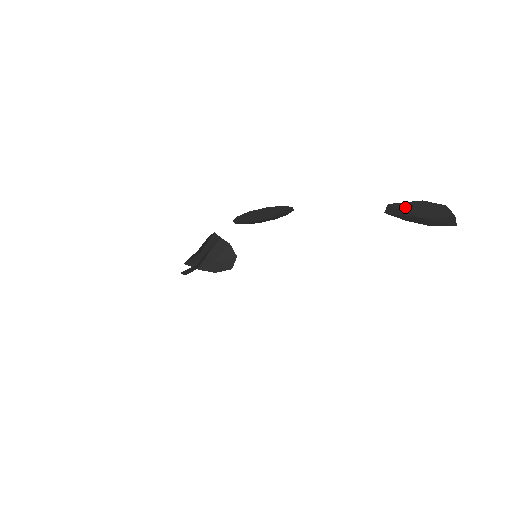
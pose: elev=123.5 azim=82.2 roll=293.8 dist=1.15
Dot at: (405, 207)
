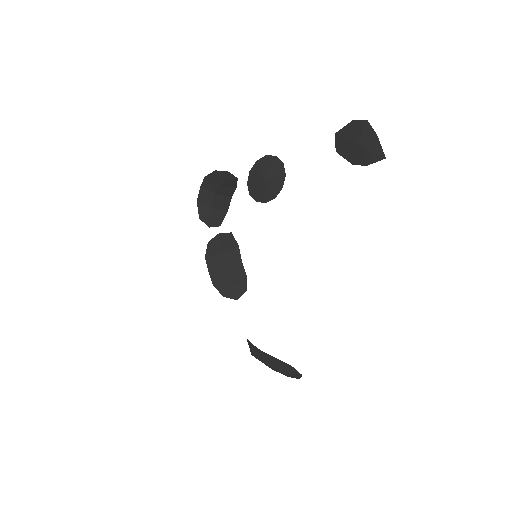
Dot at: (345, 133)
